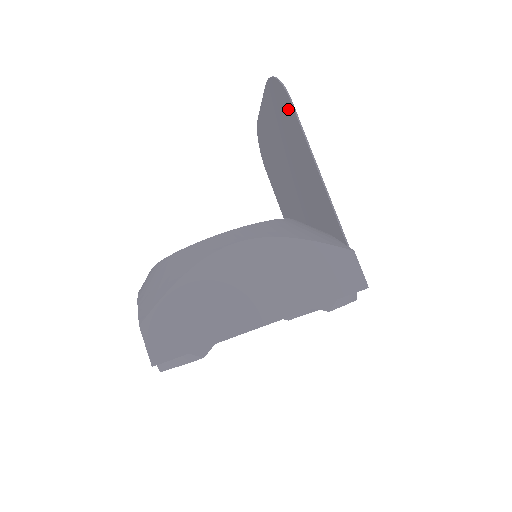
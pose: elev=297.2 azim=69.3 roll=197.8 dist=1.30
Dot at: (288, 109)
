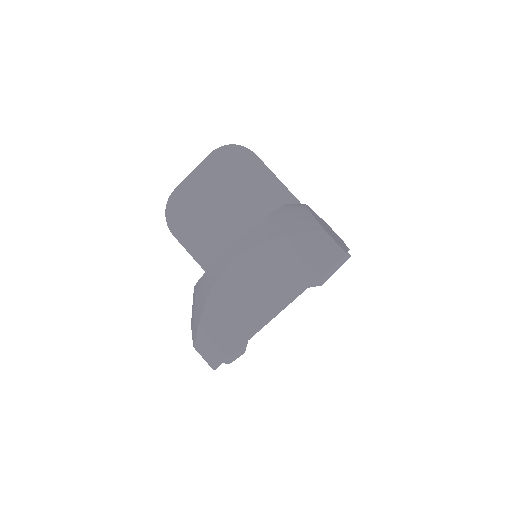
Dot at: (249, 161)
